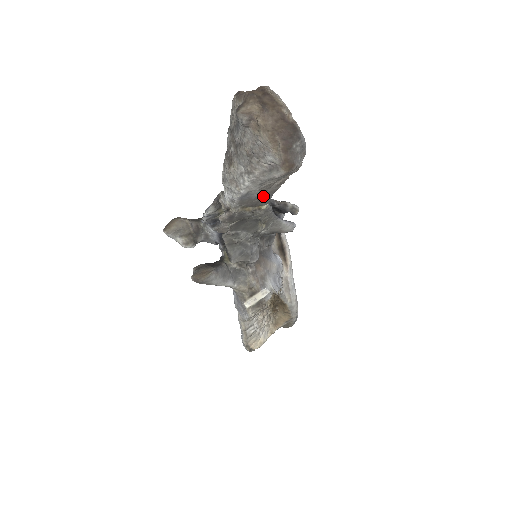
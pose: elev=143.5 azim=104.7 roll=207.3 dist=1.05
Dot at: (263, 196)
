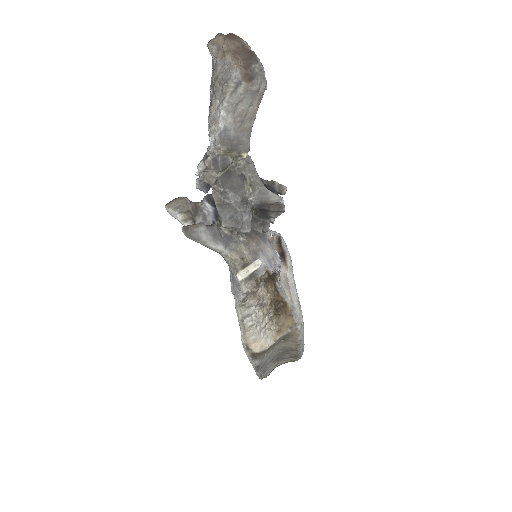
Dot at: (240, 136)
